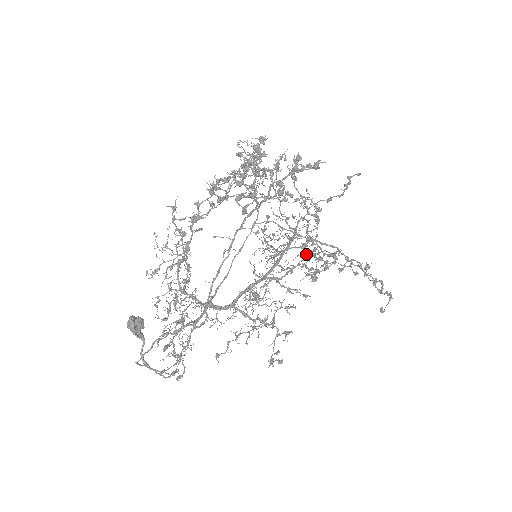
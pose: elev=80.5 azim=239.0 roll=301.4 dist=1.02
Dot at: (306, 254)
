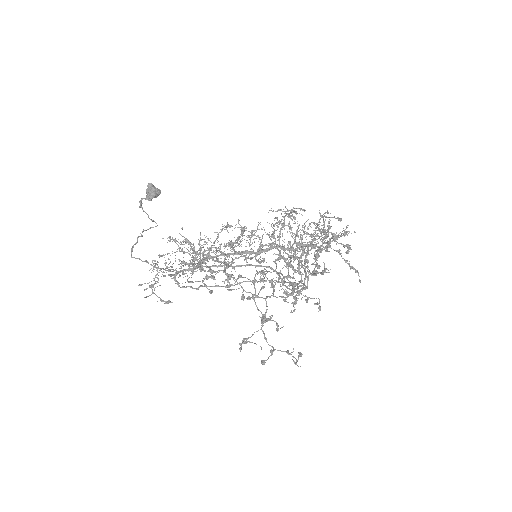
Dot at: occluded
